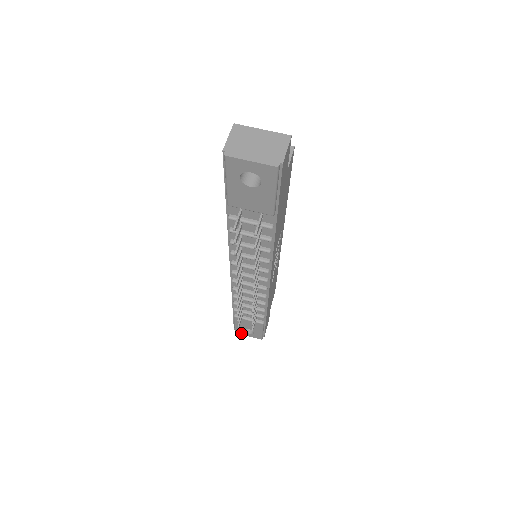
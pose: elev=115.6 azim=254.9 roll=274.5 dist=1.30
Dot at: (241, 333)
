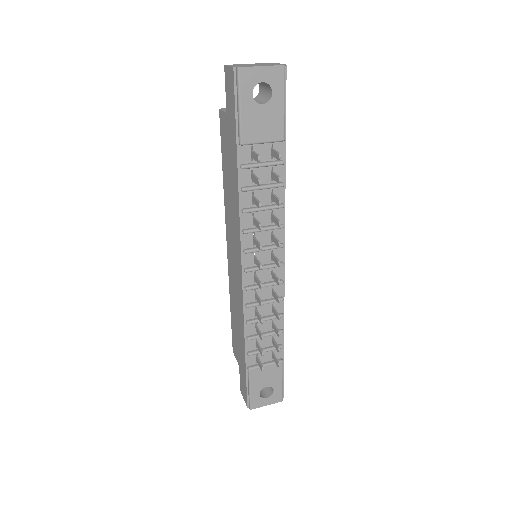
Dot at: (258, 405)
